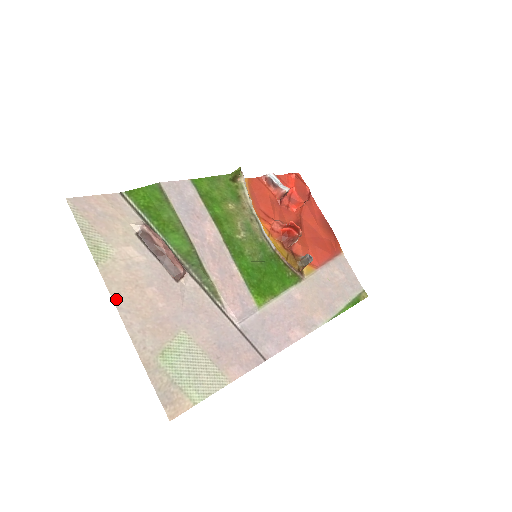
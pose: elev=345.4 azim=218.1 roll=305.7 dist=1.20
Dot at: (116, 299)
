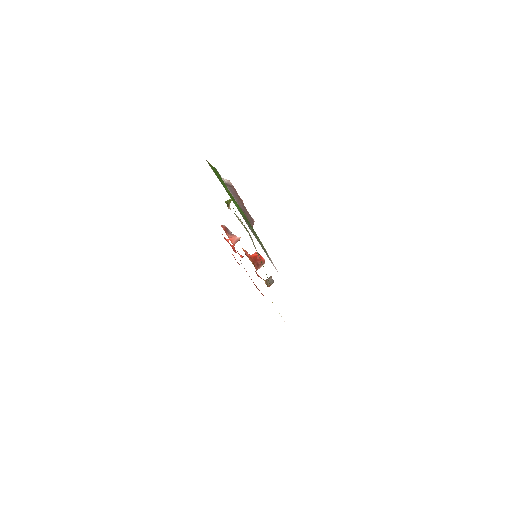
Dot at: occluded
